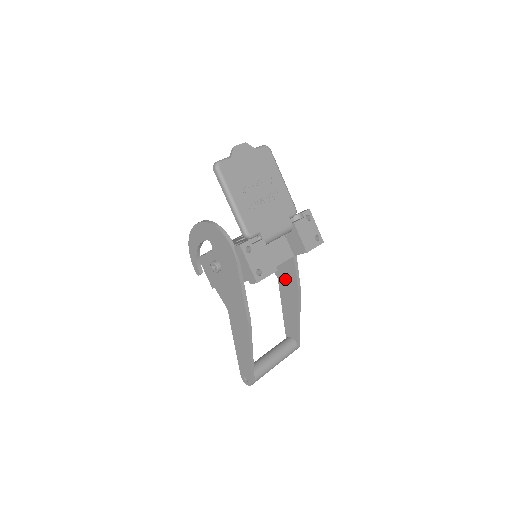
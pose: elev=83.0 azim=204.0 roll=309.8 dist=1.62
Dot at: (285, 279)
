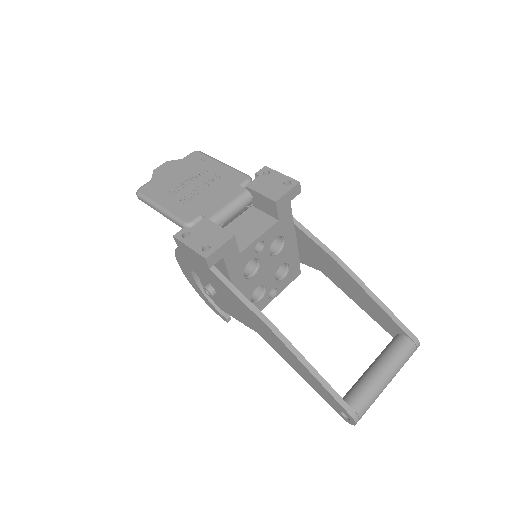
Dot at: (322, 264)
